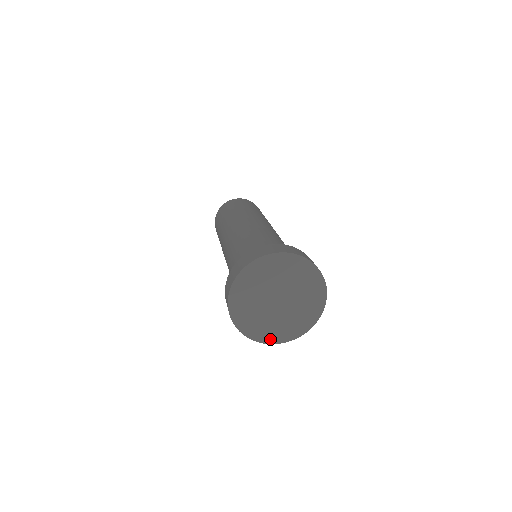
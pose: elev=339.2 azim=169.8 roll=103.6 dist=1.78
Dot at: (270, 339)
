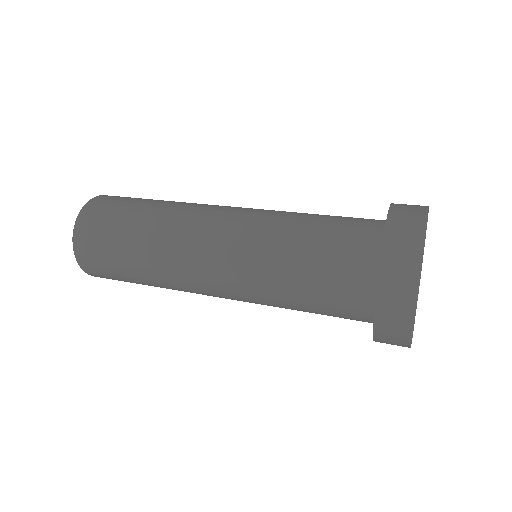
Dot at: occluded
